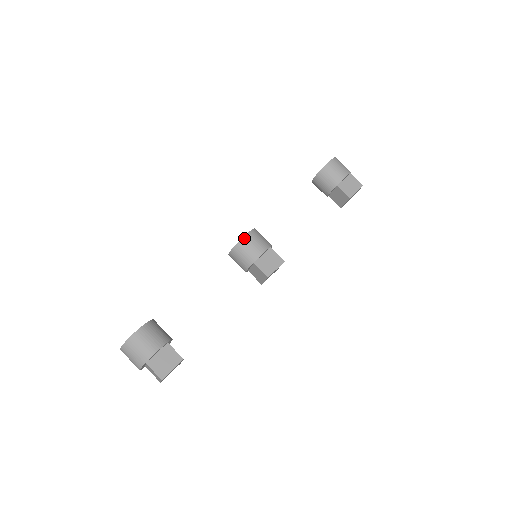
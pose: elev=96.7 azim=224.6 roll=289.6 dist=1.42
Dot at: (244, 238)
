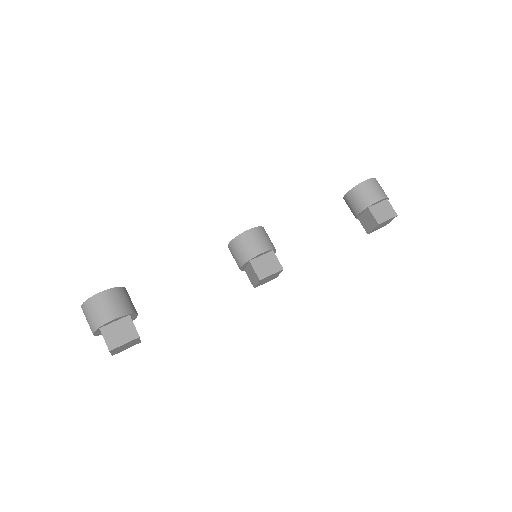
Dot at: (246, 232)
